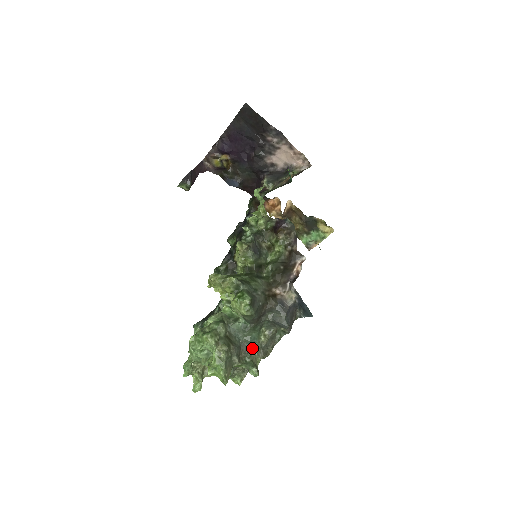
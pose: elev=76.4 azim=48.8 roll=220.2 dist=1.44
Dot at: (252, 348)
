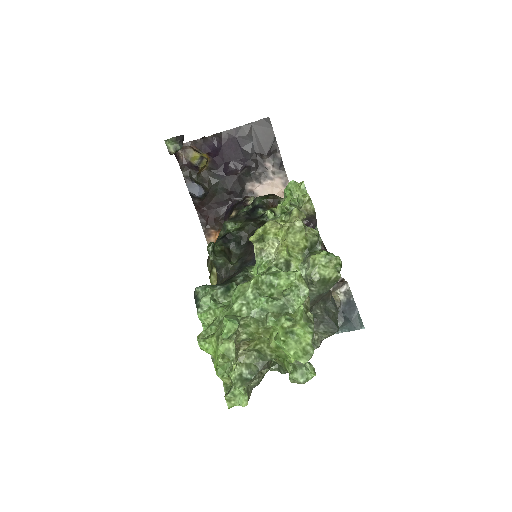
Dot at: occluded
